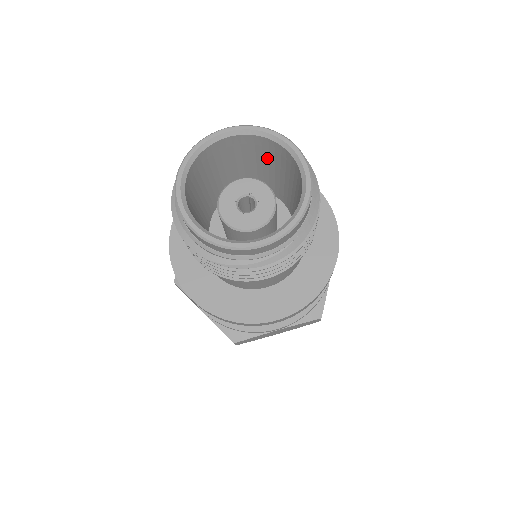
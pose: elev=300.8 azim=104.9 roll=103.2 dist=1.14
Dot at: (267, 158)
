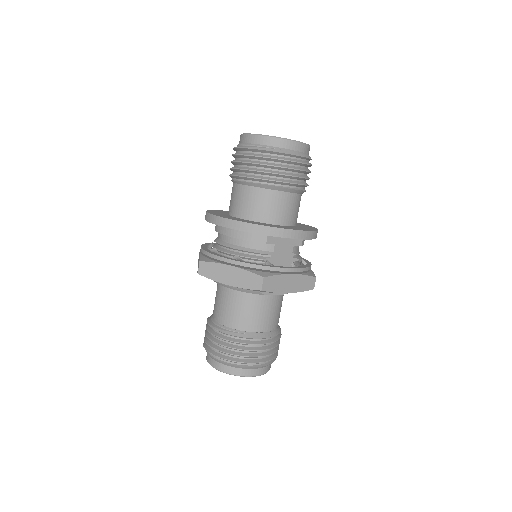
Dot at: occluded
